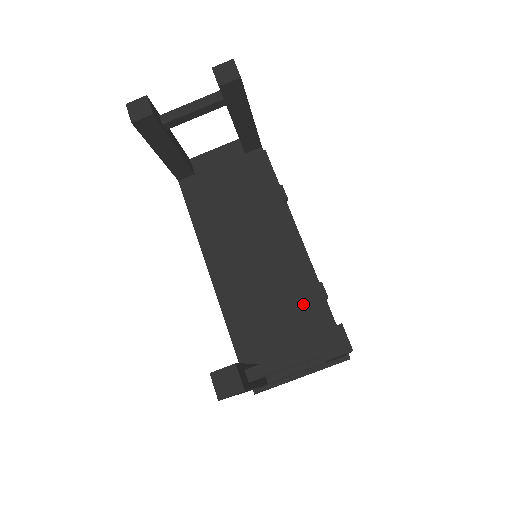
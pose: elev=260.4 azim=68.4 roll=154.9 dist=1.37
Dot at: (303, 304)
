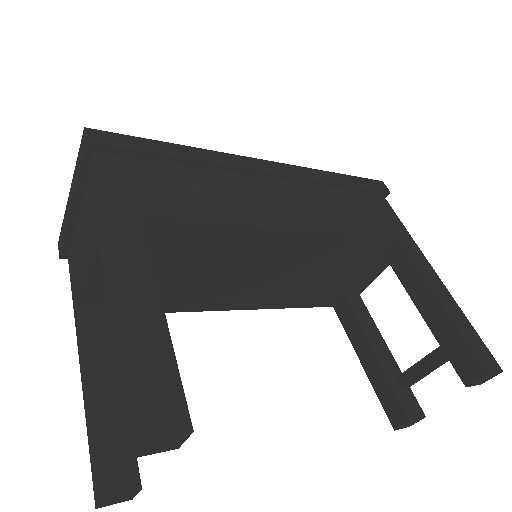
Dot at: (349, 254)
